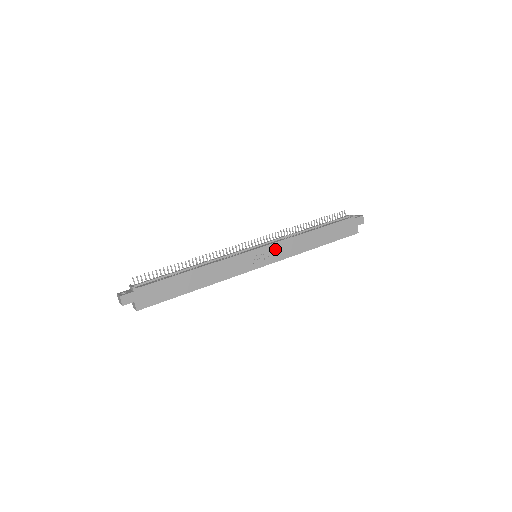
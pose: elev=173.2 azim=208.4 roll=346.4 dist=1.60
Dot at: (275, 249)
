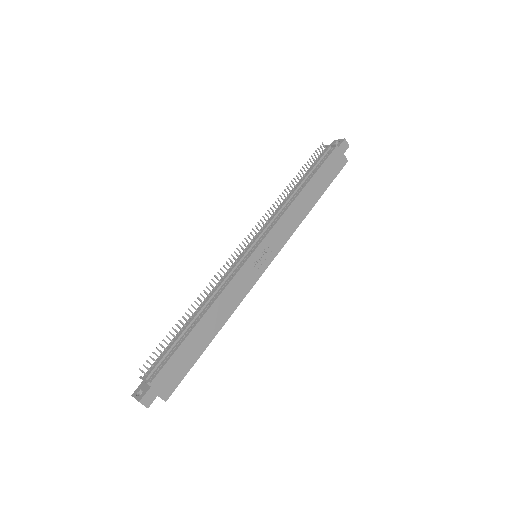
Dot at: (273, 237)
